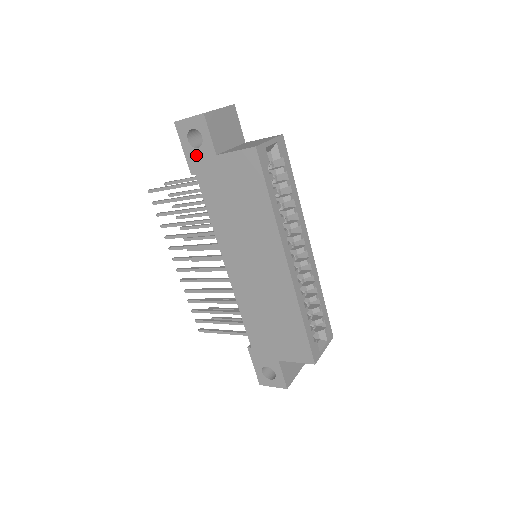
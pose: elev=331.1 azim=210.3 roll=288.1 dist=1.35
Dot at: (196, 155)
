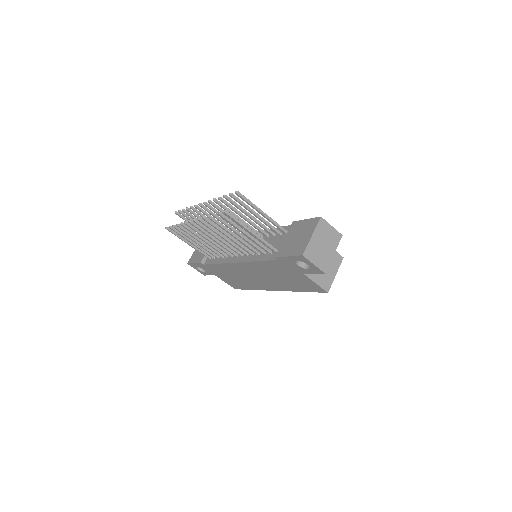
Dot at: (292, 263)
